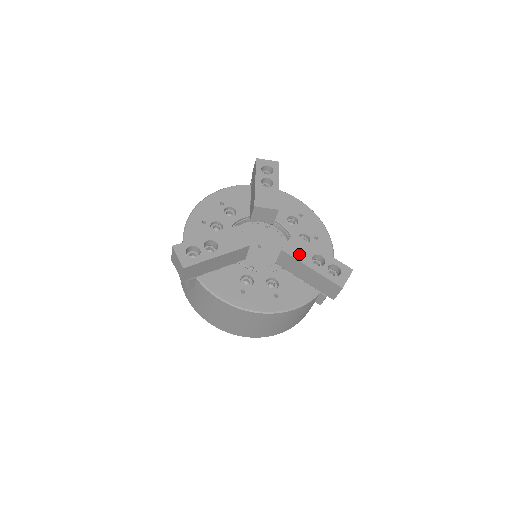
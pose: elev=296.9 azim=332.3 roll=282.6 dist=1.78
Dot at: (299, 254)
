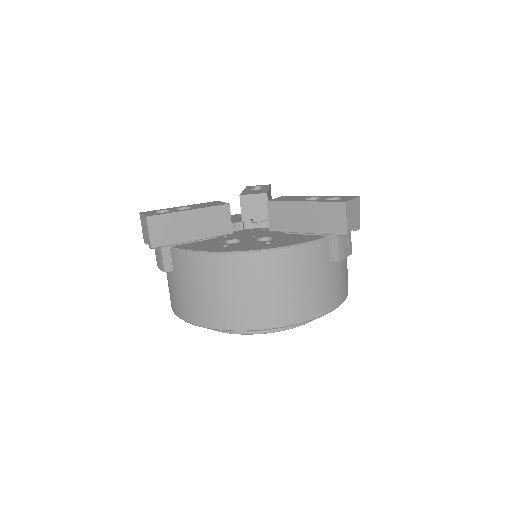
Dot at: (289, 199)
